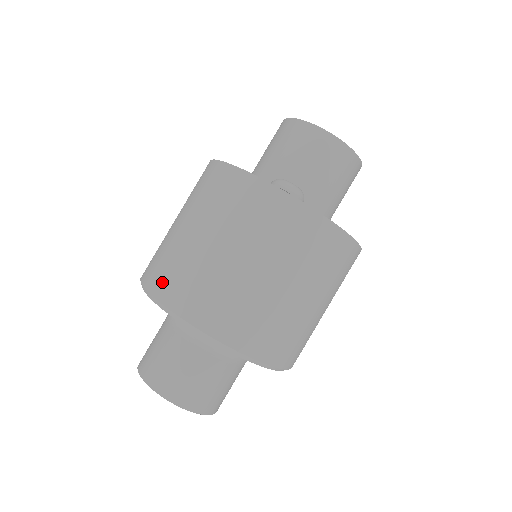
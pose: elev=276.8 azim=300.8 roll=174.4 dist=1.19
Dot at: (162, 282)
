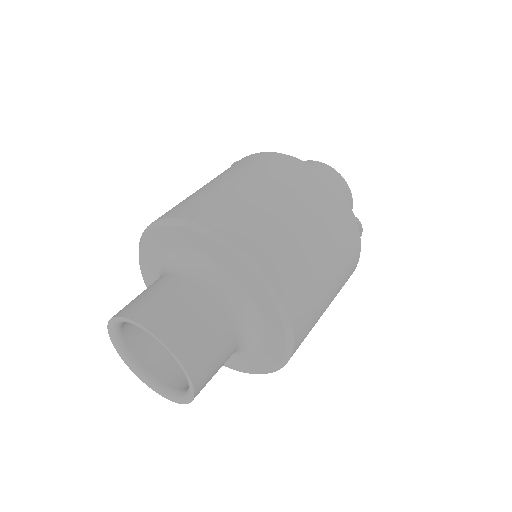
Dot at: (260, 246)
